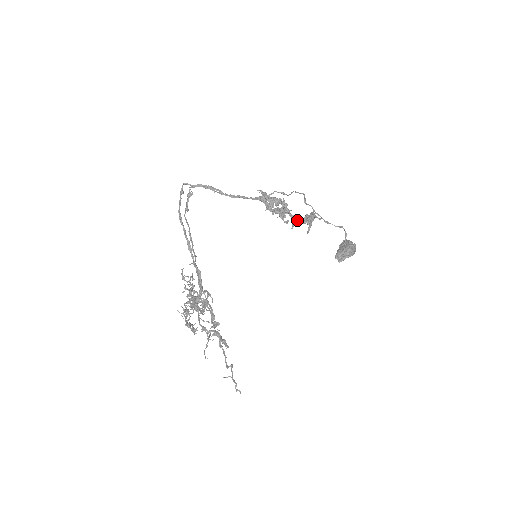
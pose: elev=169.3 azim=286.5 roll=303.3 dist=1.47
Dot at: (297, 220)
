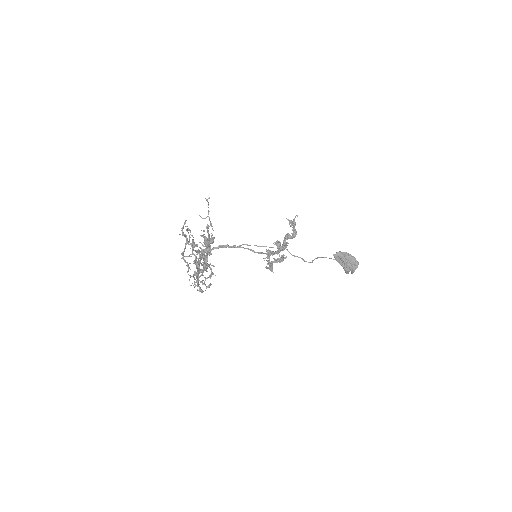
Dot at: (285, 235)
